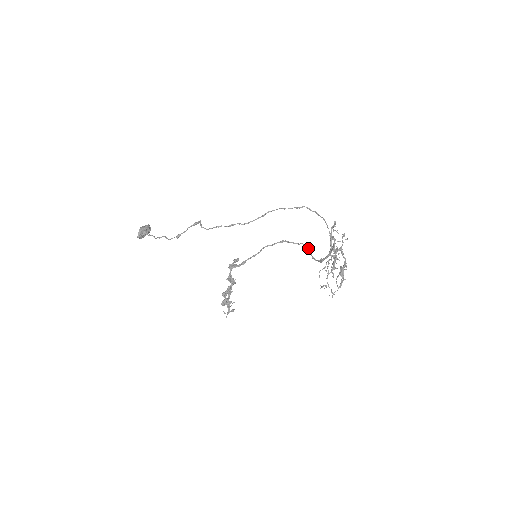
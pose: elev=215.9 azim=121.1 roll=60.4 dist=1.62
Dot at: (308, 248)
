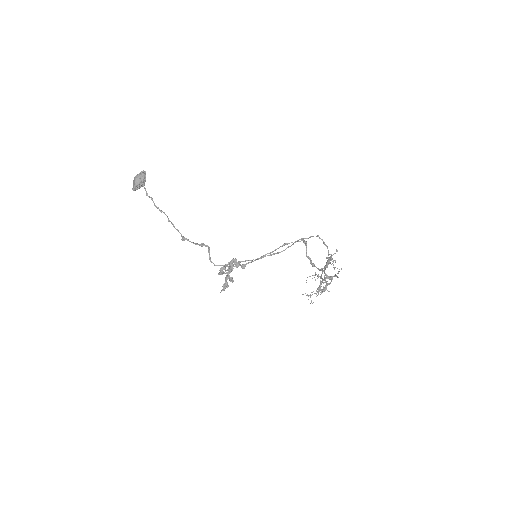
Dot at: (306, 243)
